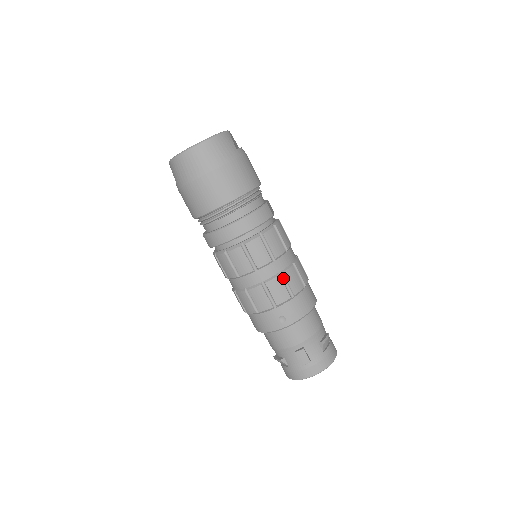
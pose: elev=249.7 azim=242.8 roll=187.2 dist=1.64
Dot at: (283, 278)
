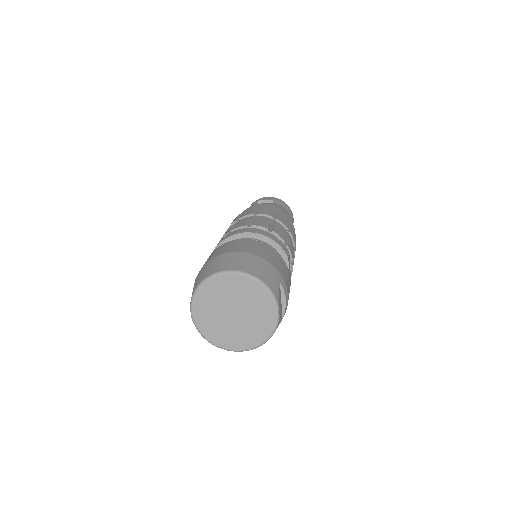
Dot at: occluded
